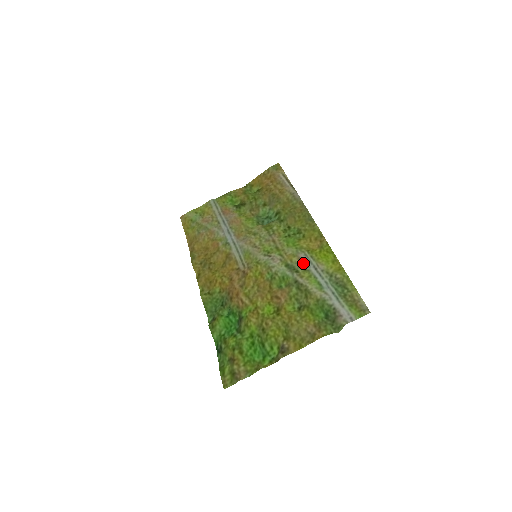
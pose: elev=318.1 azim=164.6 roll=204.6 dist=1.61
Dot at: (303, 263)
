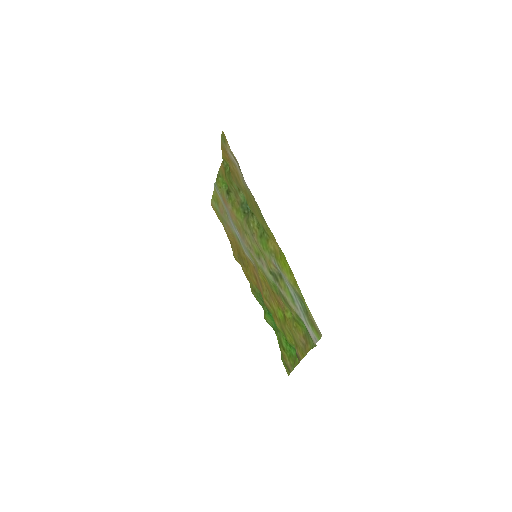
Dot at: (278, 270)
